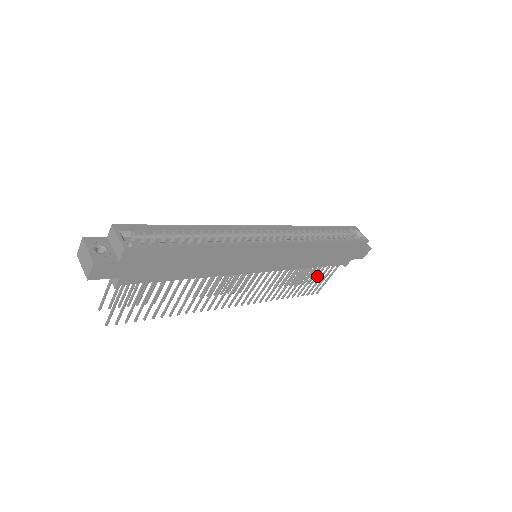
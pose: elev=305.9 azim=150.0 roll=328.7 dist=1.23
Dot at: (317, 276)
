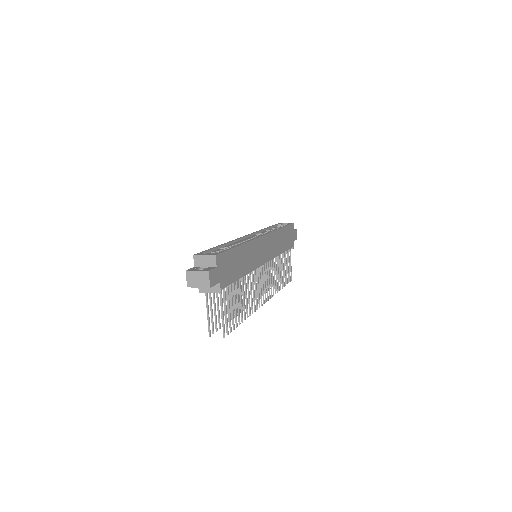
Dot at: (286, 263)
